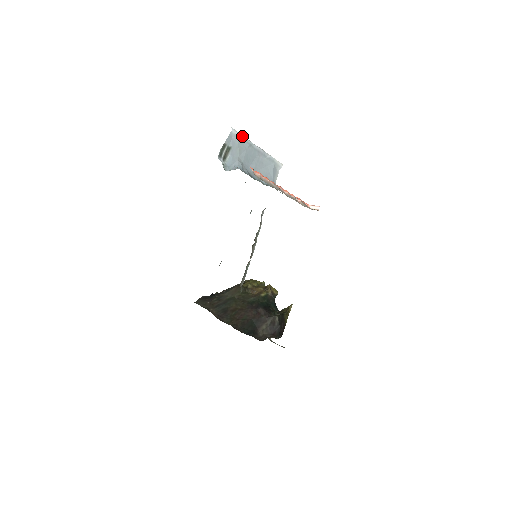
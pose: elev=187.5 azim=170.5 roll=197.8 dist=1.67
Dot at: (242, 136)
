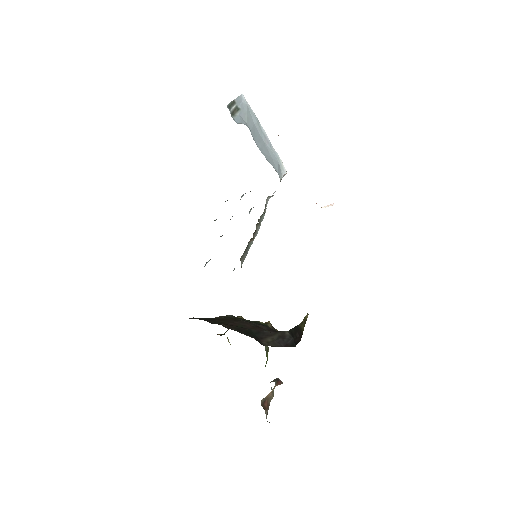
Dot at: occluded
